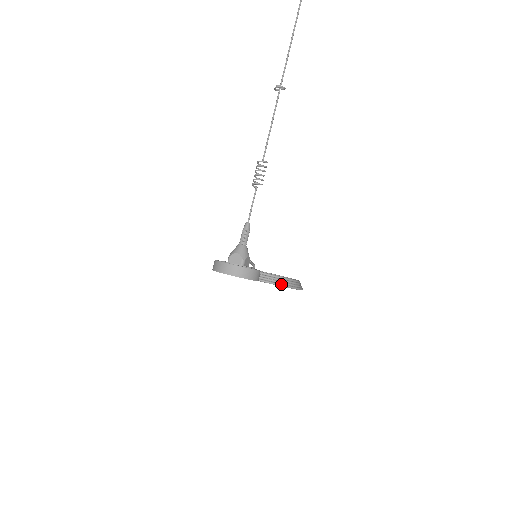
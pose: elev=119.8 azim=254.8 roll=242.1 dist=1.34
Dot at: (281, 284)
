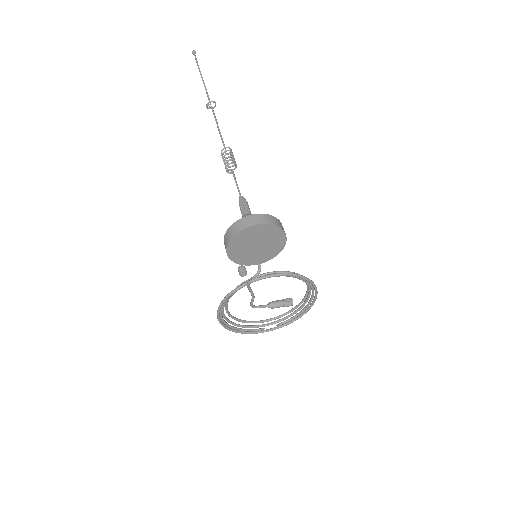
Dot at: occluded
